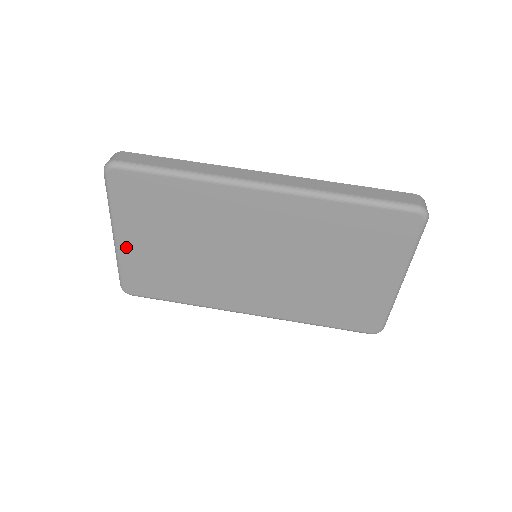
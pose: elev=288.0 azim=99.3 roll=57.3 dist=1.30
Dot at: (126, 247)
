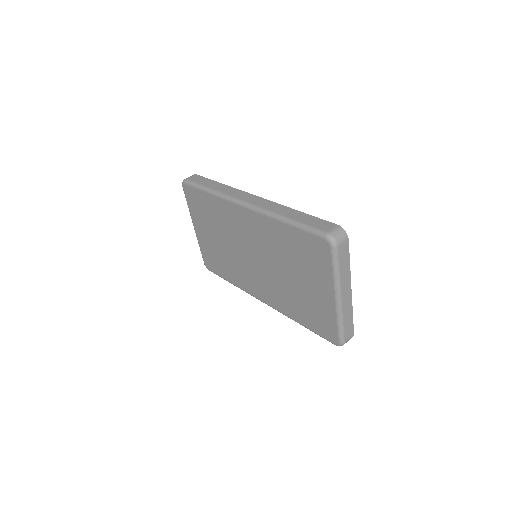
Dot at: (199, 235)
